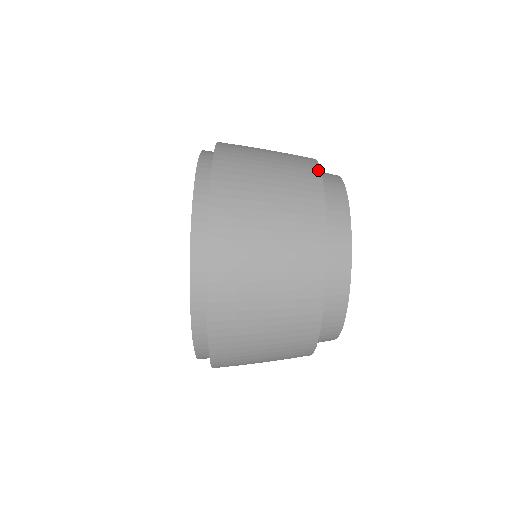
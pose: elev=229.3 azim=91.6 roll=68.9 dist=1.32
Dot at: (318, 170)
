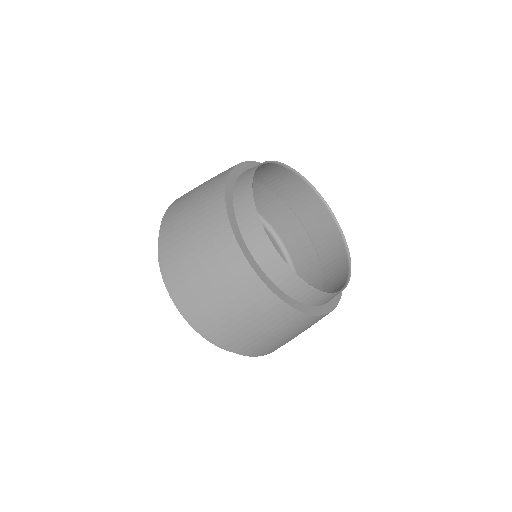
Dot at: (223, 196)
